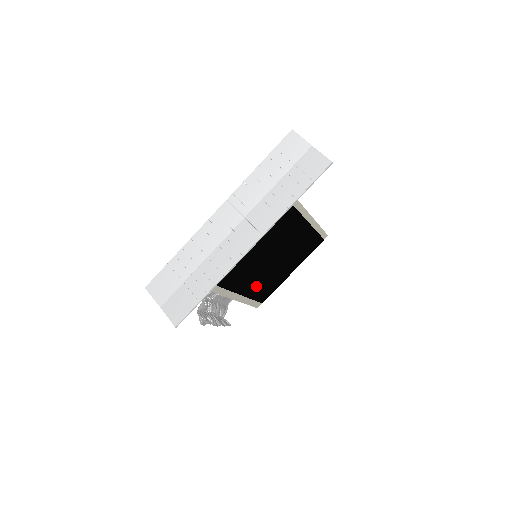
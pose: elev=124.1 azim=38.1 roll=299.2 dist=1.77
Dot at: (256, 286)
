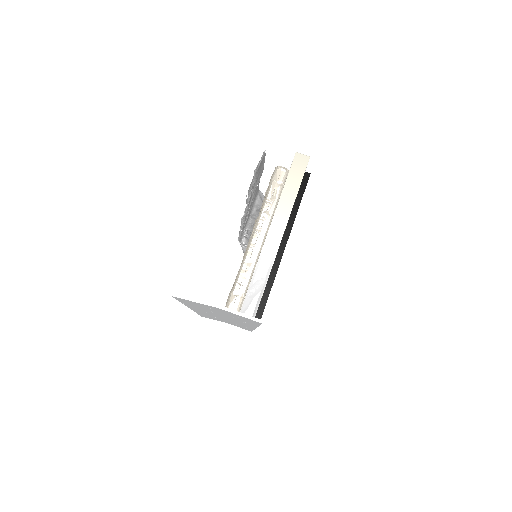
Dot at: occluded
